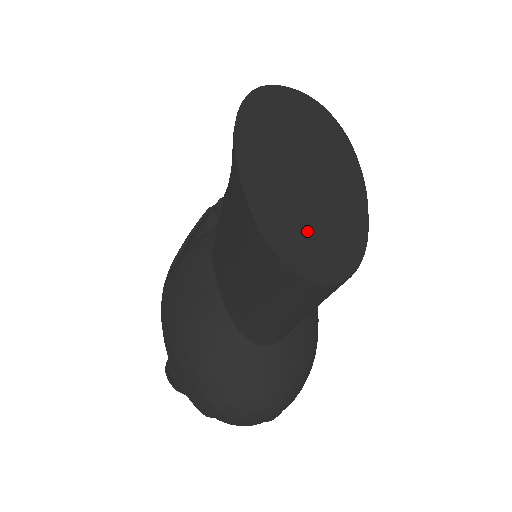
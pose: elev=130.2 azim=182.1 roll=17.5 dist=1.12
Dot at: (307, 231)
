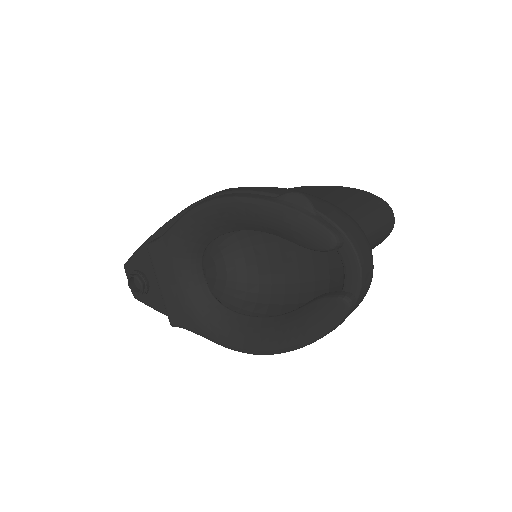
Dot at: occluded
